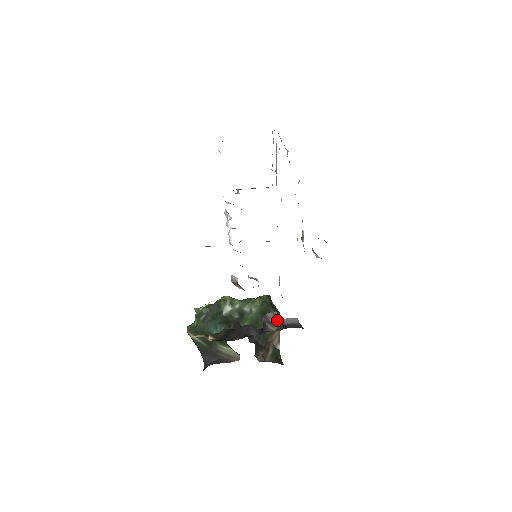
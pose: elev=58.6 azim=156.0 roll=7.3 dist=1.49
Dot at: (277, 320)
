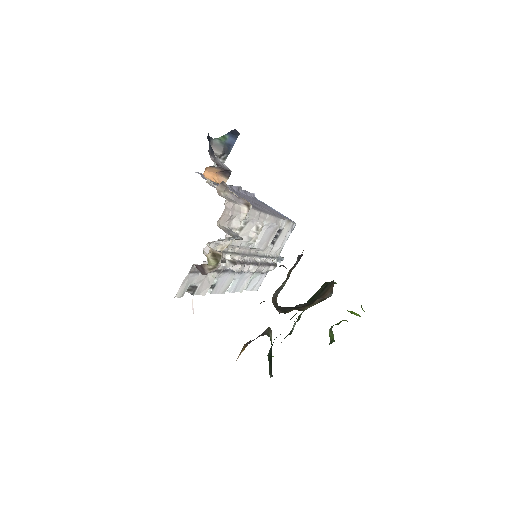
Dot at: occluded
